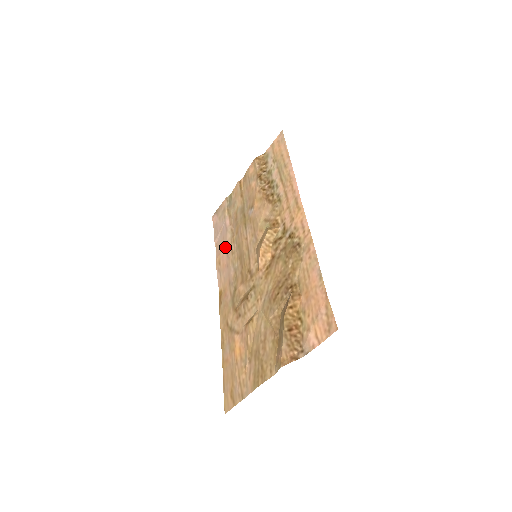
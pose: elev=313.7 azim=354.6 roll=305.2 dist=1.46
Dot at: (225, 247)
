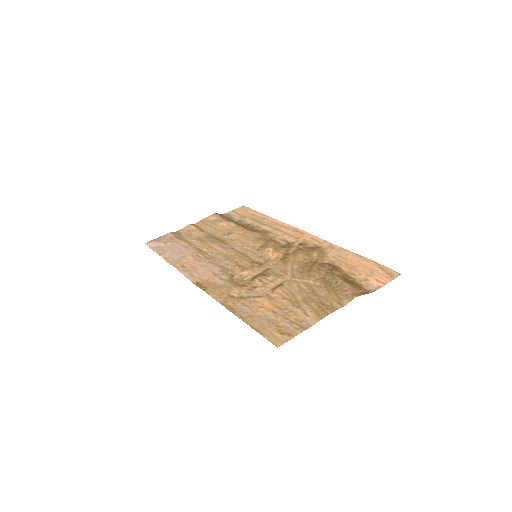
Dot at: (190, 256)
